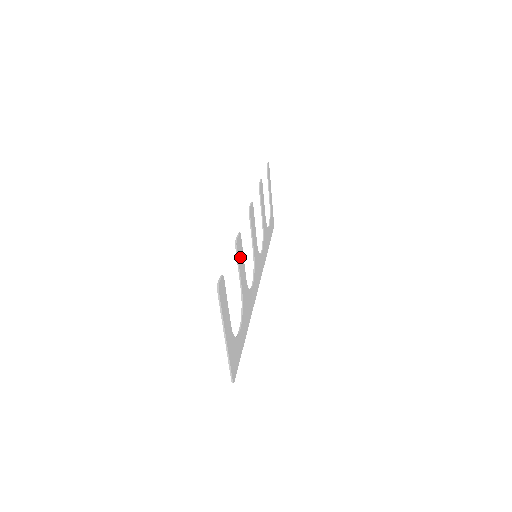
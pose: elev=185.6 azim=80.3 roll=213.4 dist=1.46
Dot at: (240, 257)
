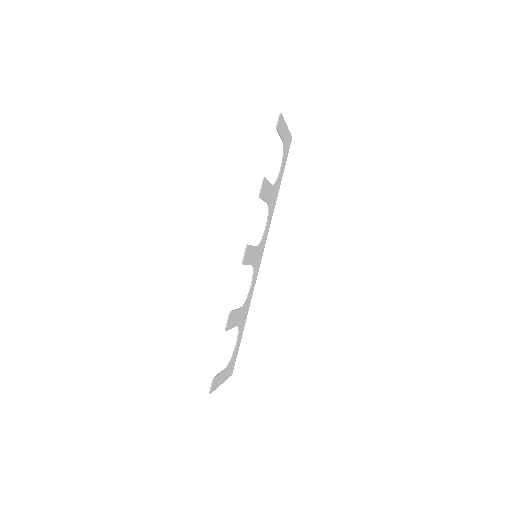
Dot at: (232, 321)
